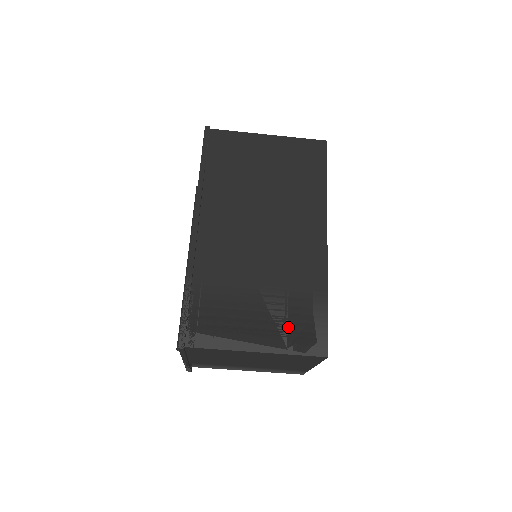
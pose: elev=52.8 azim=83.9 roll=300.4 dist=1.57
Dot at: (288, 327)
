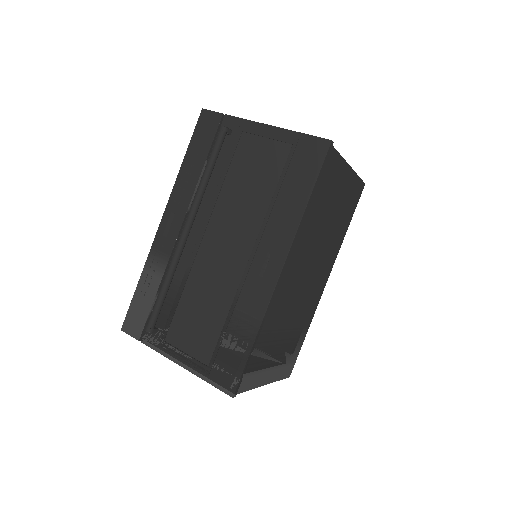
Dot at: (285, 360)
